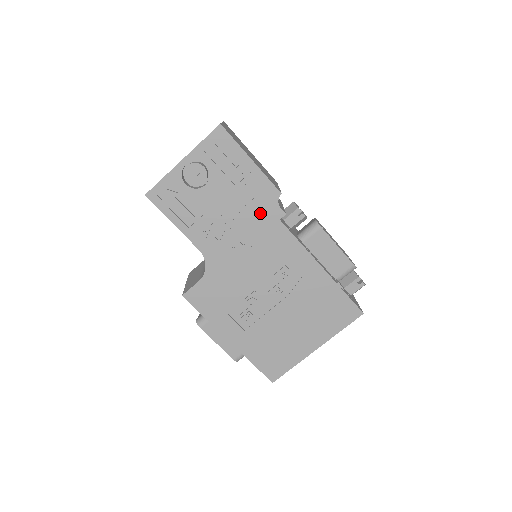
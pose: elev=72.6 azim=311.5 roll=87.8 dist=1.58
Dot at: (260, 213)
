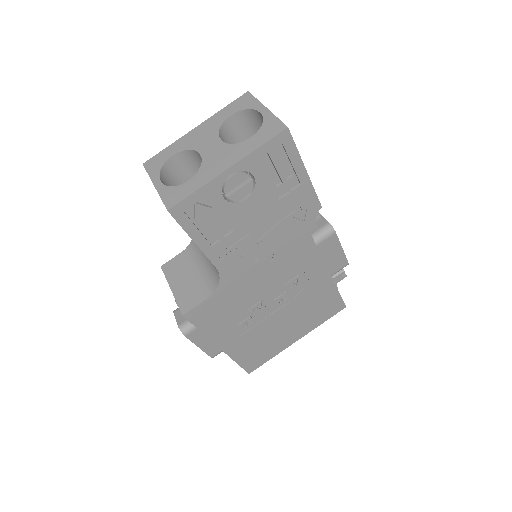
Dot at: (294, 227)
